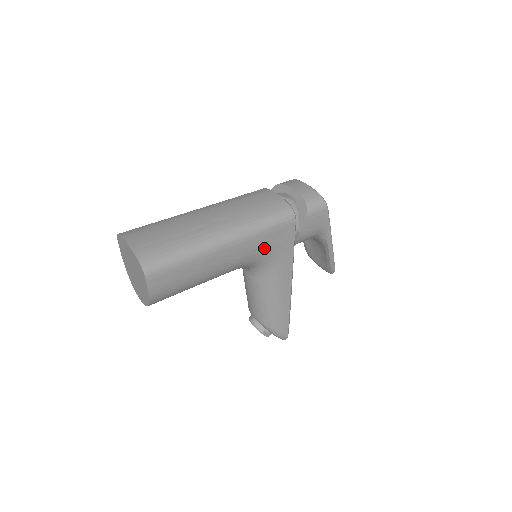
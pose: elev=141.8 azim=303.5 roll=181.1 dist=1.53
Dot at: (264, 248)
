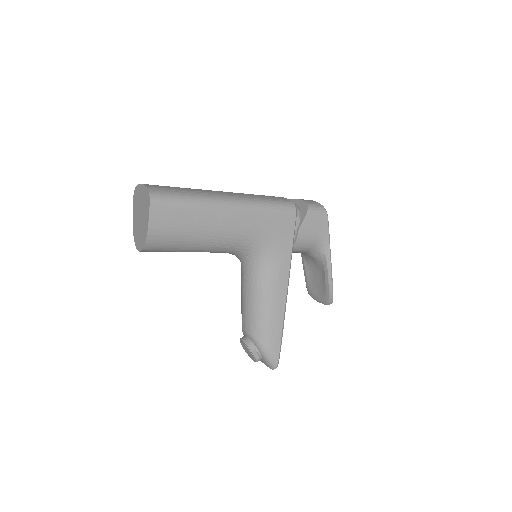
Dot at: (264, 230)
